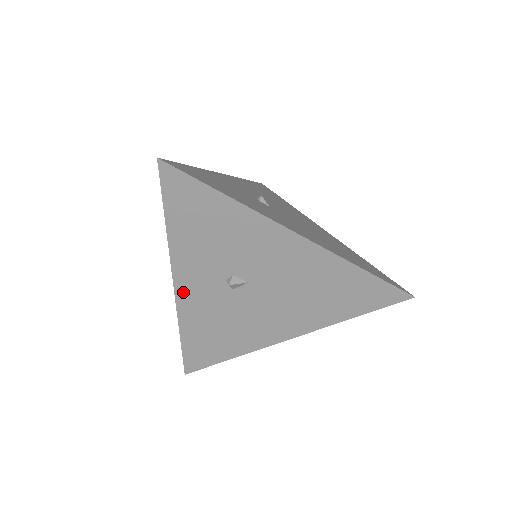
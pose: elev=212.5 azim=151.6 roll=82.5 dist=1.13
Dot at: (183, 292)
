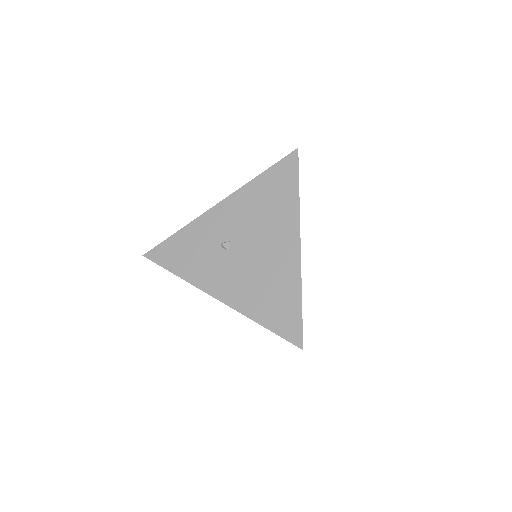
Dot at: occluded
